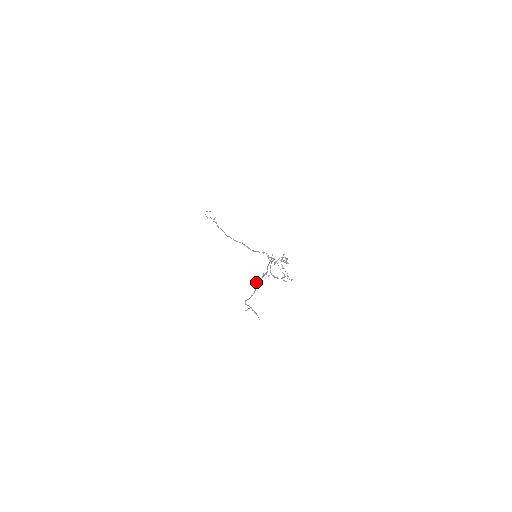
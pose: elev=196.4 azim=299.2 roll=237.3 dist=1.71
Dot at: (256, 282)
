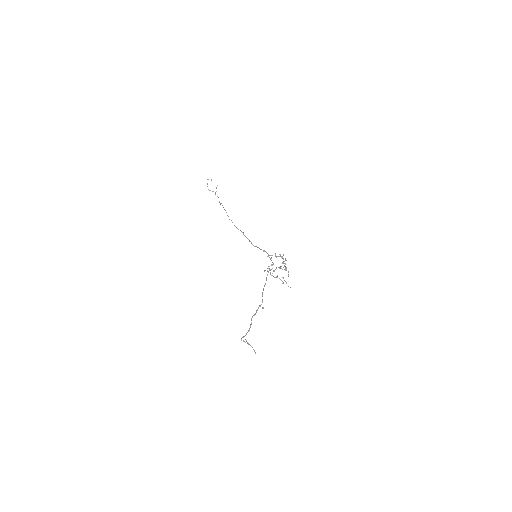
Dot at: occluded
